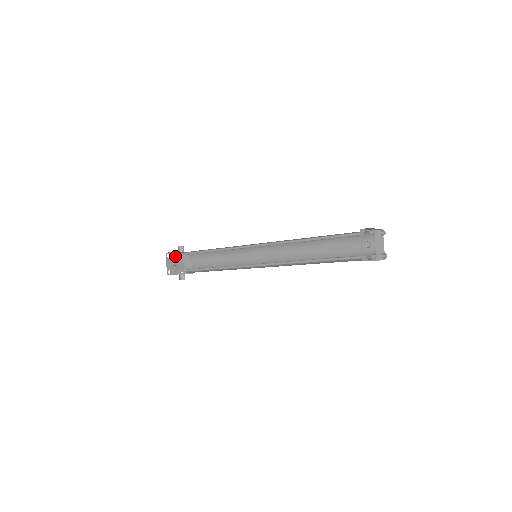
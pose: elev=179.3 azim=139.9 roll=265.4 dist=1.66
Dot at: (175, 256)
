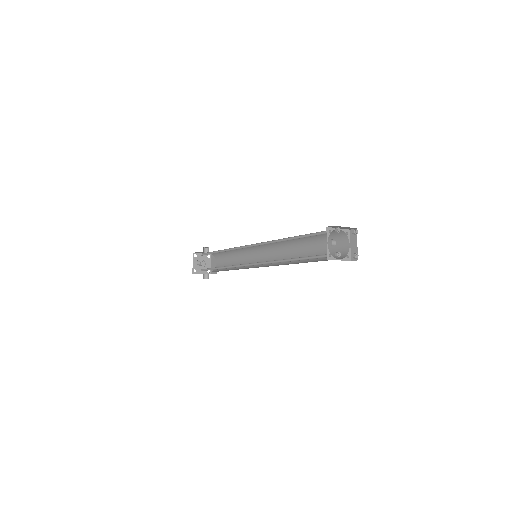
Dot at: (202, 257)
